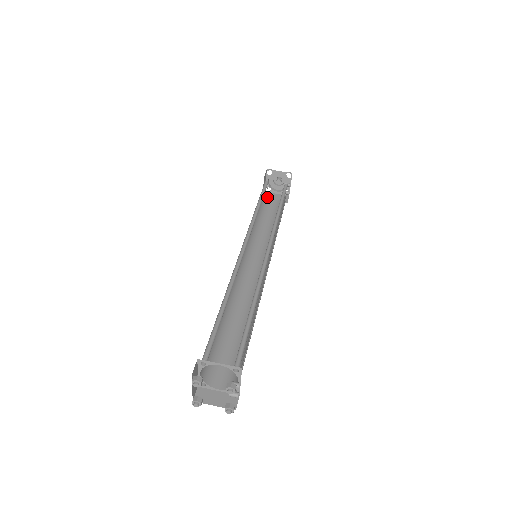
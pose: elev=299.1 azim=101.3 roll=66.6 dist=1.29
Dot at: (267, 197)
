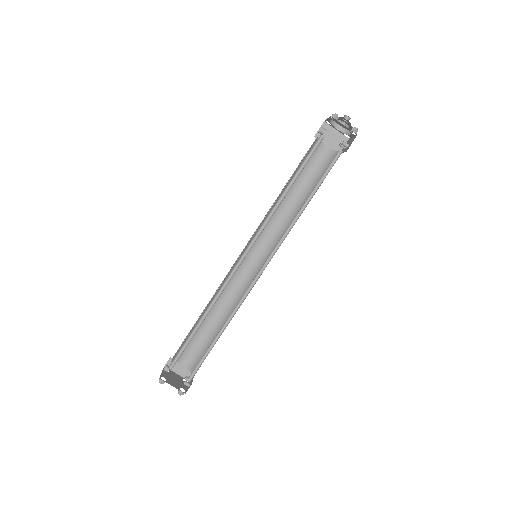
Dot at: occluded
